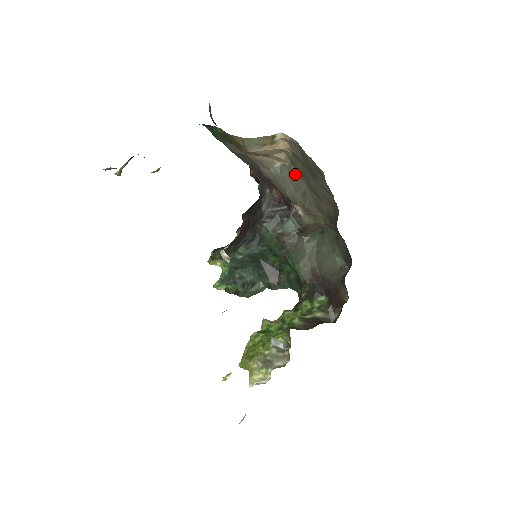
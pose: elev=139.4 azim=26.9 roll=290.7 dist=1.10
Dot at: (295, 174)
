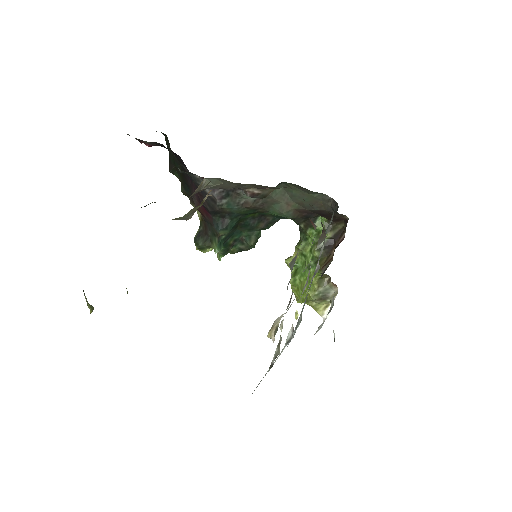
Dot at: occluded
